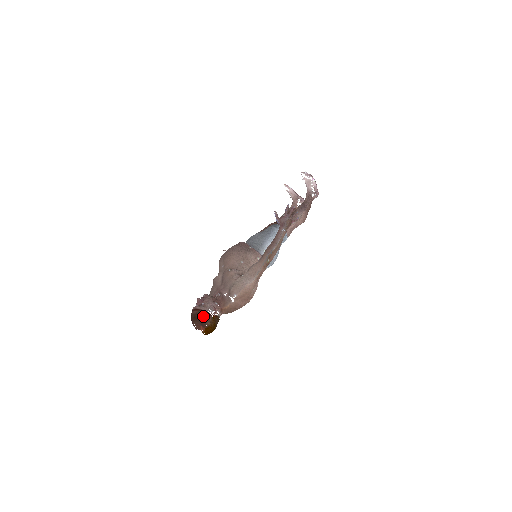
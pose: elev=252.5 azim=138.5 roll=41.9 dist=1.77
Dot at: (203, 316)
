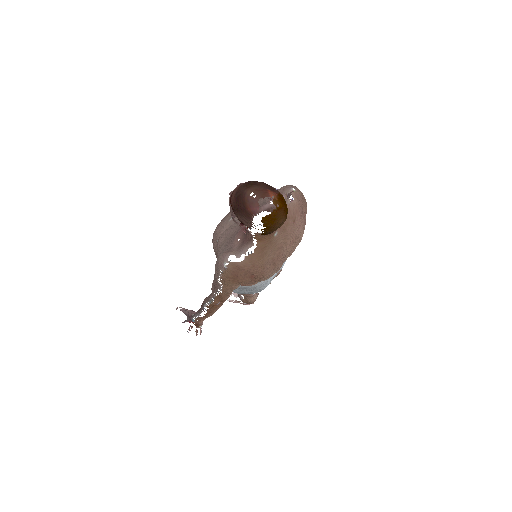
Dot at: (263, 183)
